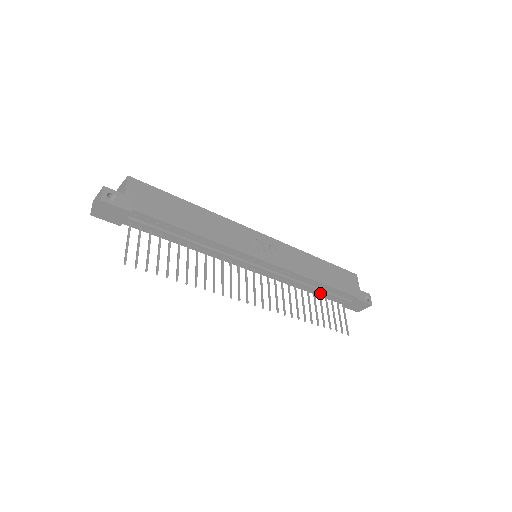
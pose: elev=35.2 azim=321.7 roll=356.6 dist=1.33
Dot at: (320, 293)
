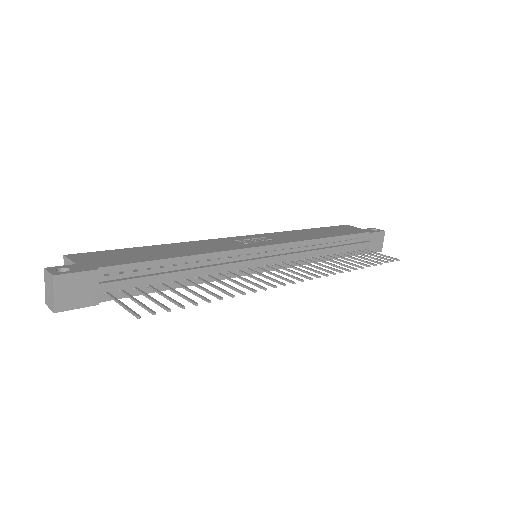
Dot at: (339, 251)
